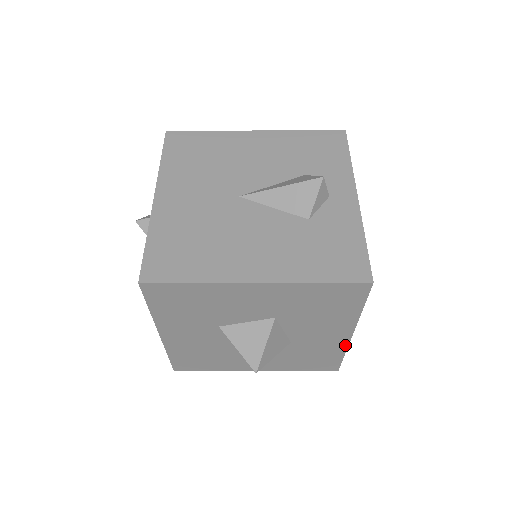
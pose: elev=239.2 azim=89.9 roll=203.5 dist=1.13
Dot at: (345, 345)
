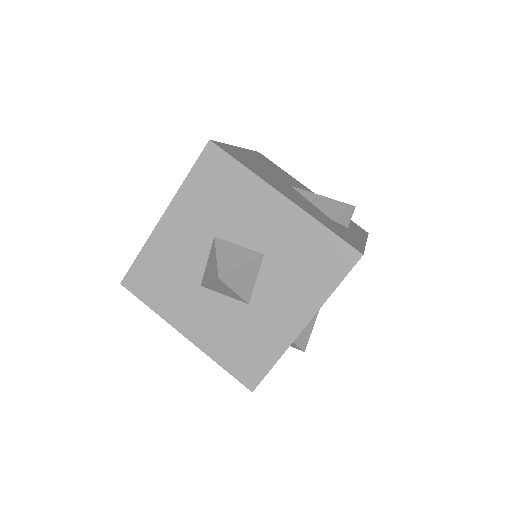
Dot at: (287, 343)
